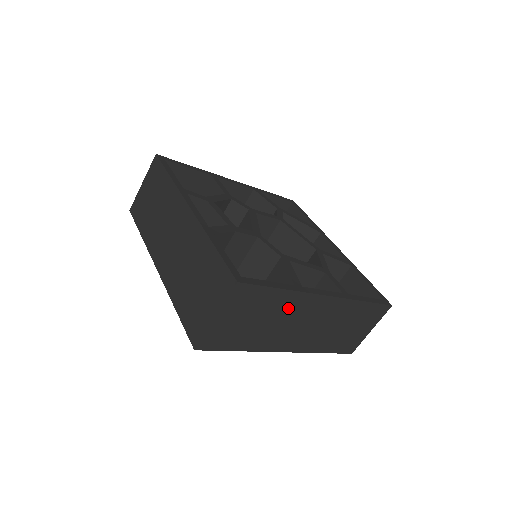
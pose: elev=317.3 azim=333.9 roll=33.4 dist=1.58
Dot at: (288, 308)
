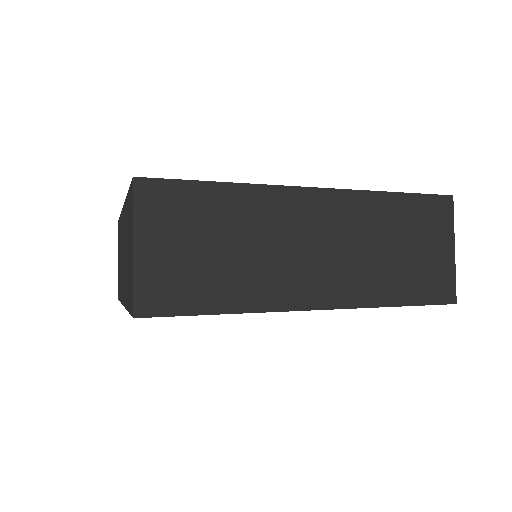
Dot at: (257, 218)
